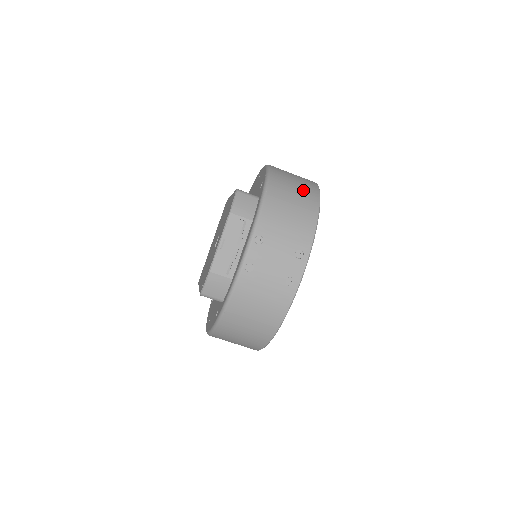
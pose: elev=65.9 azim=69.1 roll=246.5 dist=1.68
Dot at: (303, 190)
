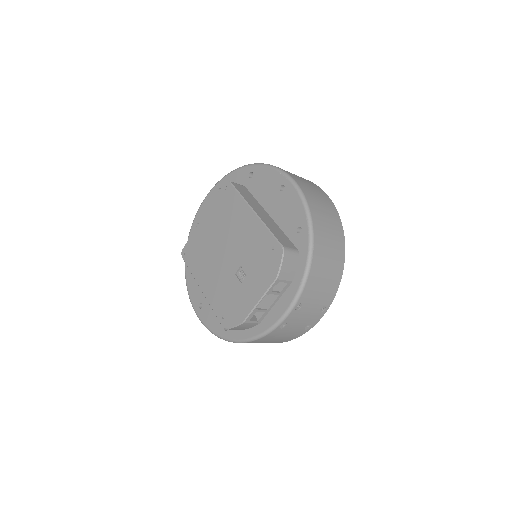
Dot at: (335, 240)
